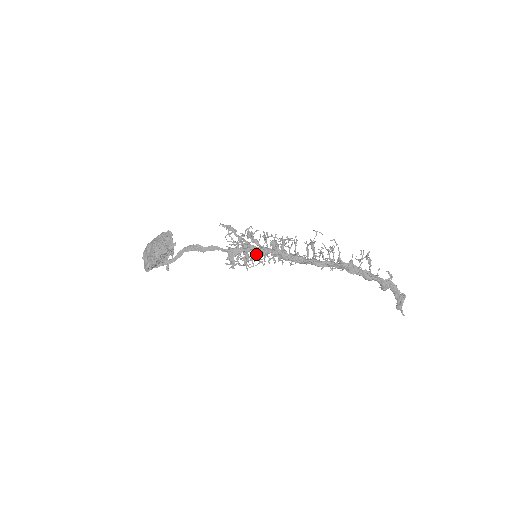
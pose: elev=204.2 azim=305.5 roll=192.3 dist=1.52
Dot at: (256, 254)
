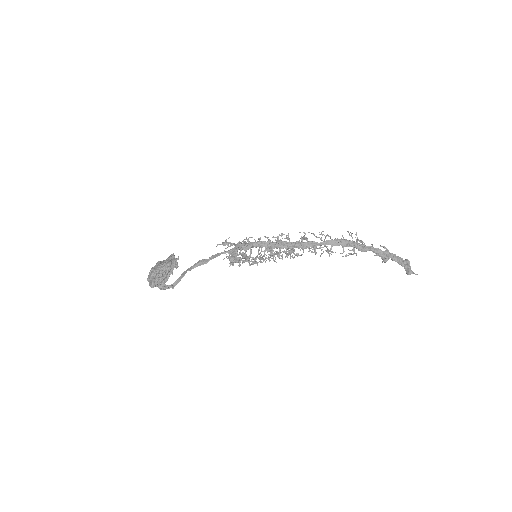
Dot at: (256, 256)
